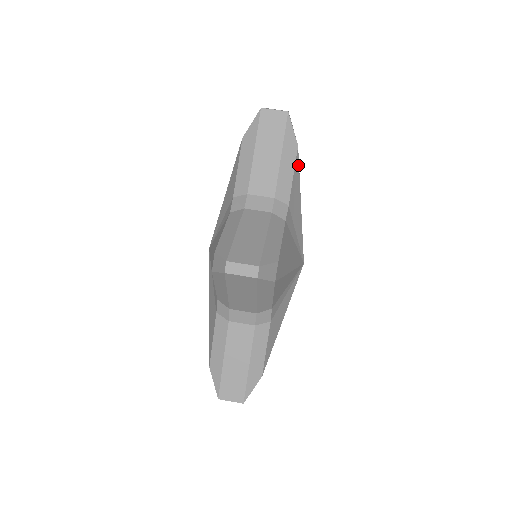
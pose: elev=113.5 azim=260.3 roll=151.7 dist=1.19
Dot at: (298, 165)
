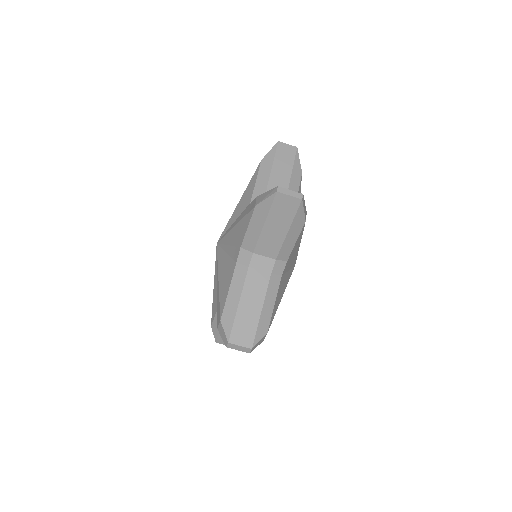
Dot at: (303, 230)
